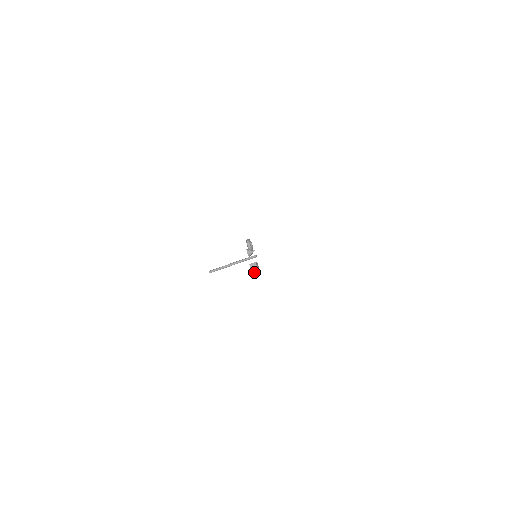
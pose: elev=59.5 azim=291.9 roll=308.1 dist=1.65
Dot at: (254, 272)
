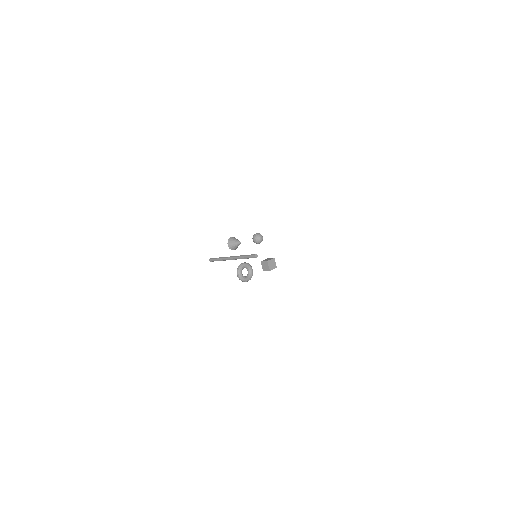
Dot at: (260, 241)
